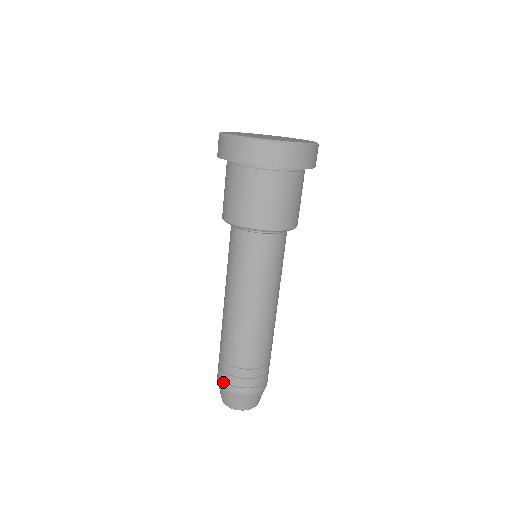
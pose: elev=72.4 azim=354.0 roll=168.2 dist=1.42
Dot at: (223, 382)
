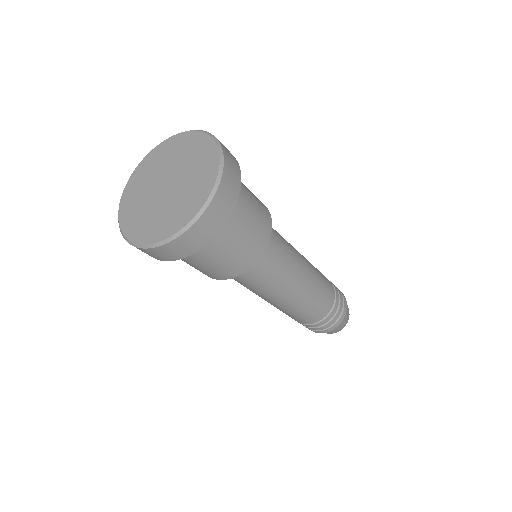
Dot at: (315, 331)
